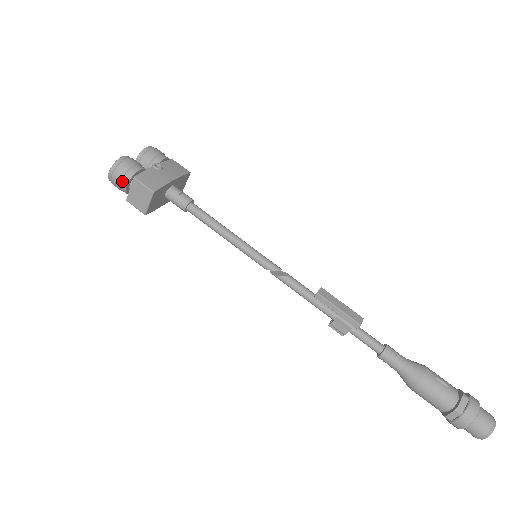
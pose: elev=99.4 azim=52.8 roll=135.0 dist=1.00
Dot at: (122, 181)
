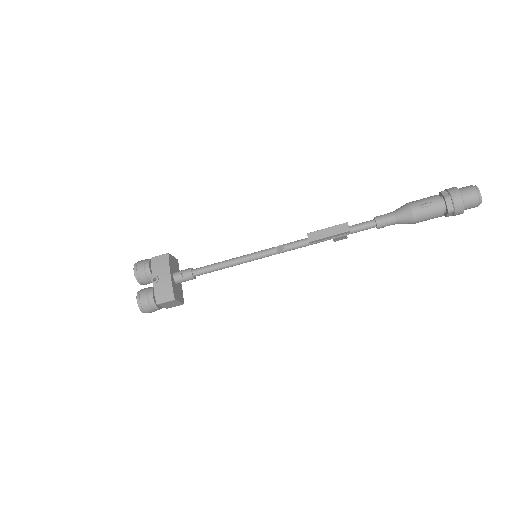
Dot at: (154, 310)
